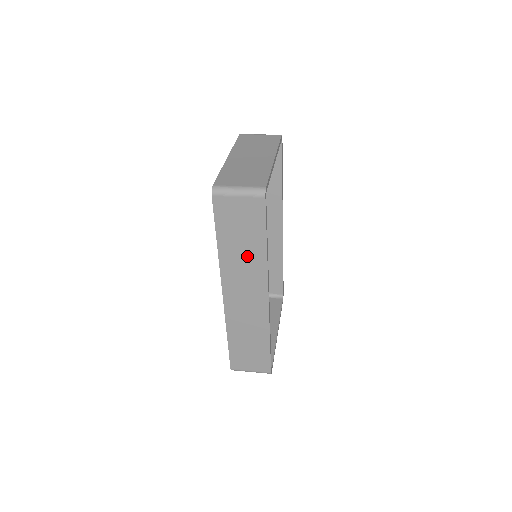
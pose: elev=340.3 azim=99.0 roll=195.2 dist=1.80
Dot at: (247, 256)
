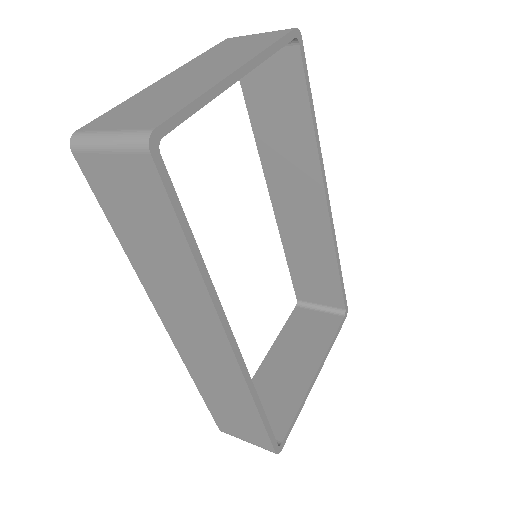
Dot at: (170, 269)
